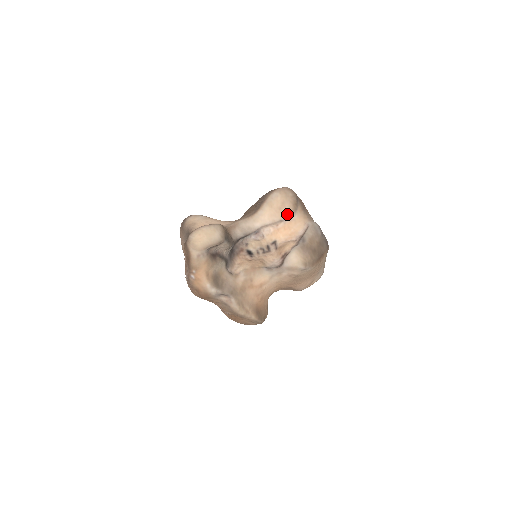
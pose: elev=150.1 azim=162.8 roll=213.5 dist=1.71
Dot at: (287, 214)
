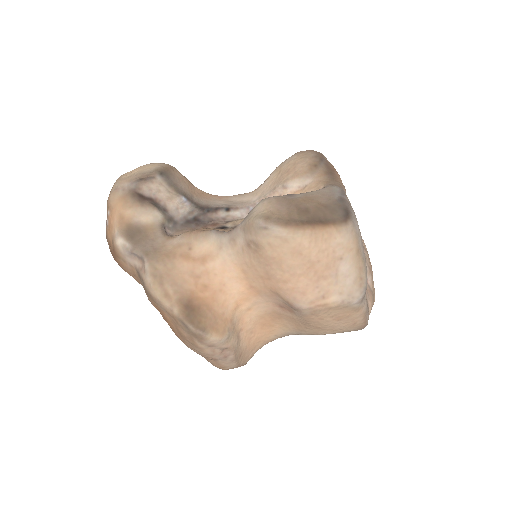
Dot at: (295, 176)
